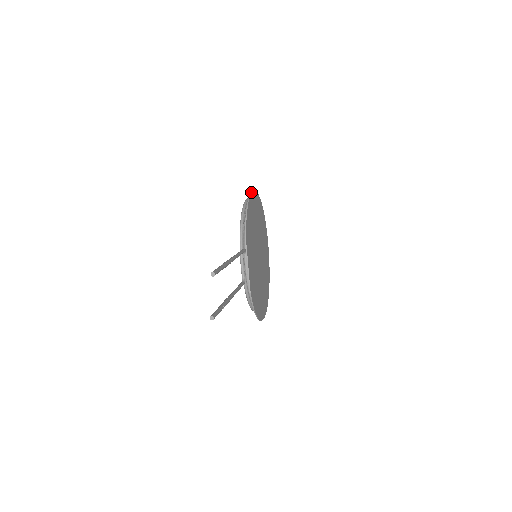
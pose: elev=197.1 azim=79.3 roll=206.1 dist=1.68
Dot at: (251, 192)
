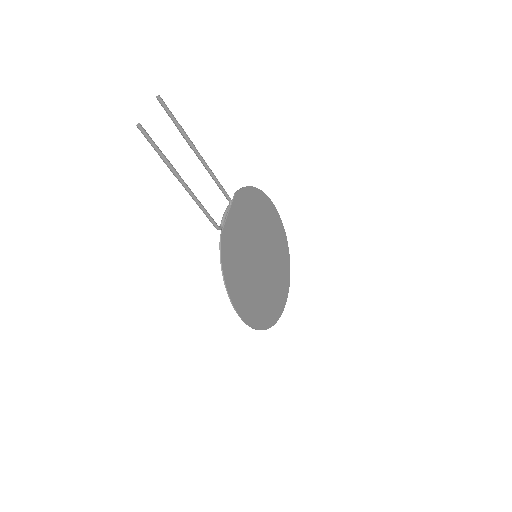
Dot at: (267, 196)
